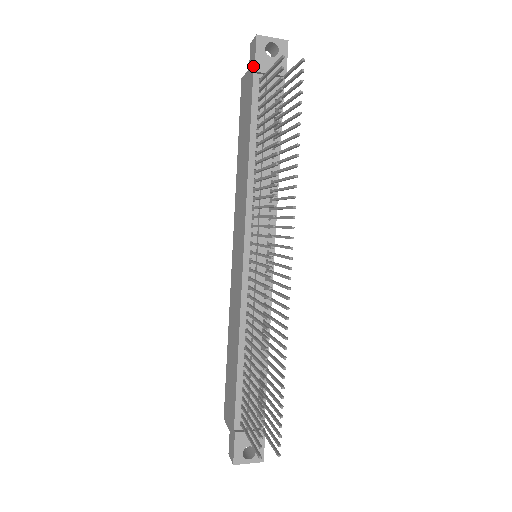
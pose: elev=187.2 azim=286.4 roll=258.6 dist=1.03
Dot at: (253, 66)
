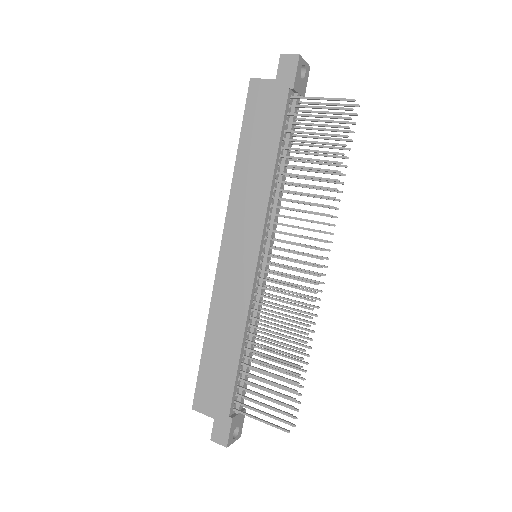
Dot at: (290, 82)
